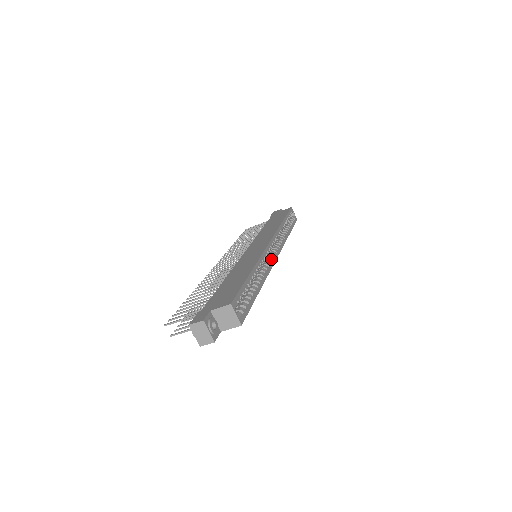
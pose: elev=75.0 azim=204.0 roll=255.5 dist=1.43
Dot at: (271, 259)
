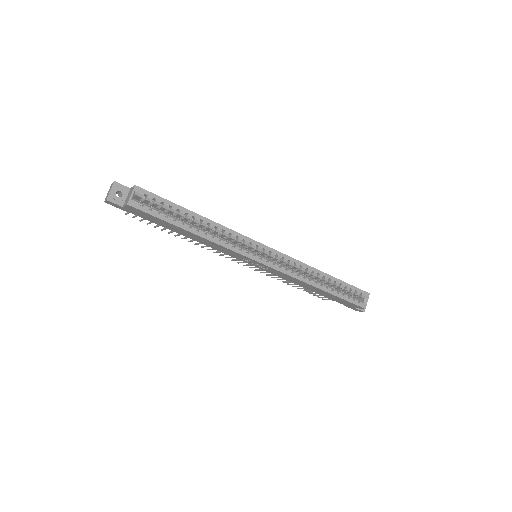
Dot at: (249, 252)
